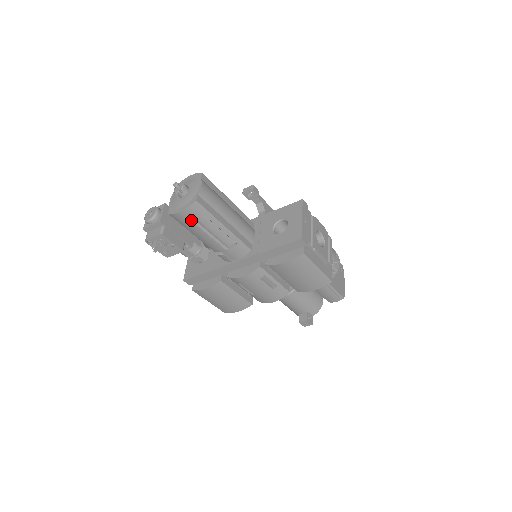
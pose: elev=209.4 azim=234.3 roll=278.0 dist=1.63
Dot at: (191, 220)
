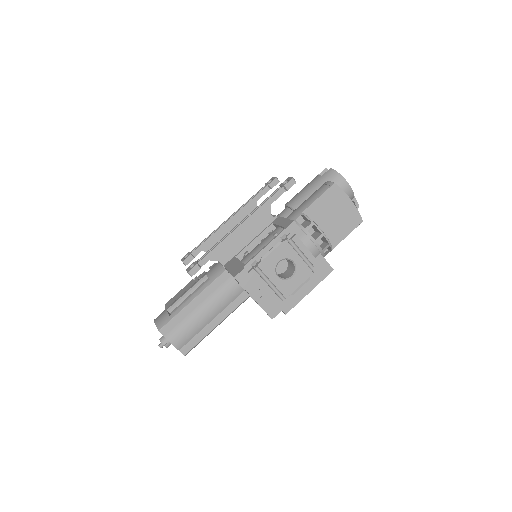
Dot at: occluded
